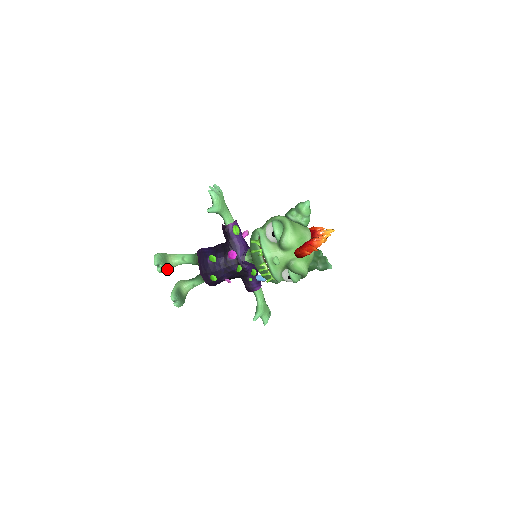
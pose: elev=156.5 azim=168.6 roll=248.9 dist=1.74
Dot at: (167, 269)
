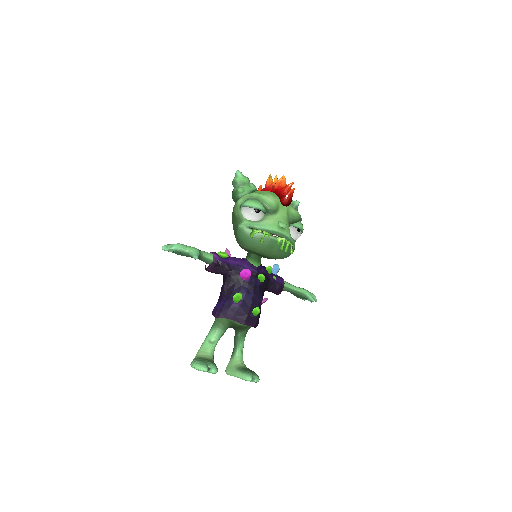
Dot at: occluded
